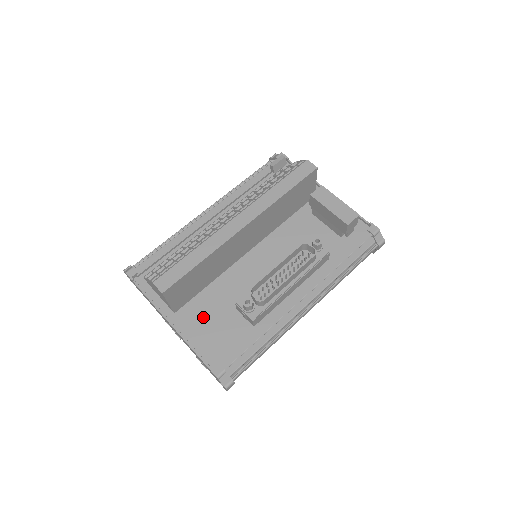
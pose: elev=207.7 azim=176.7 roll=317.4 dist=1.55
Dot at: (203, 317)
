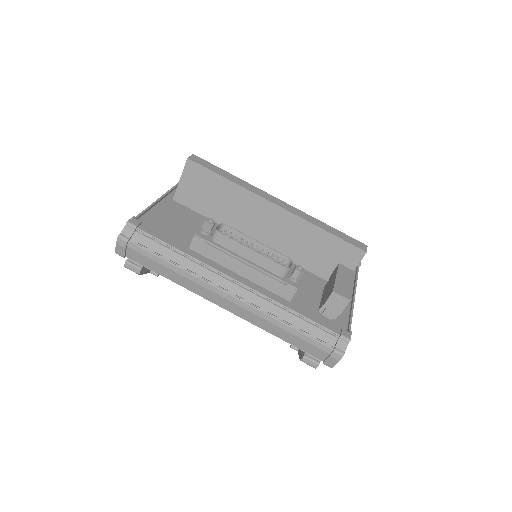
Dot at: (179, 216)
